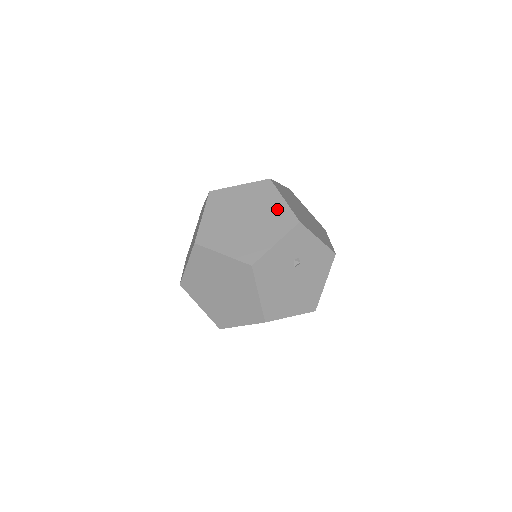
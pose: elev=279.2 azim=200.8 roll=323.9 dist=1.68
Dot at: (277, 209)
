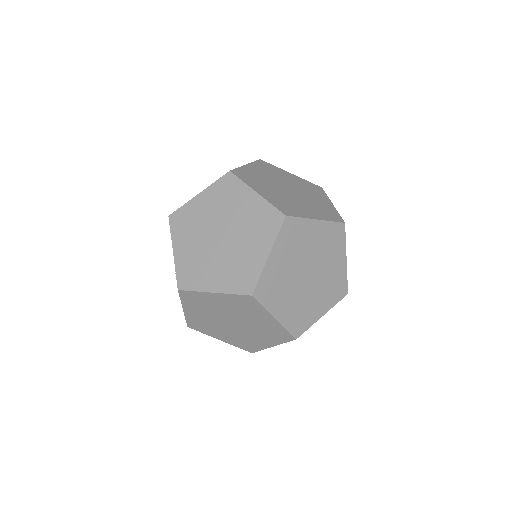
Dot at: (321, 235)
